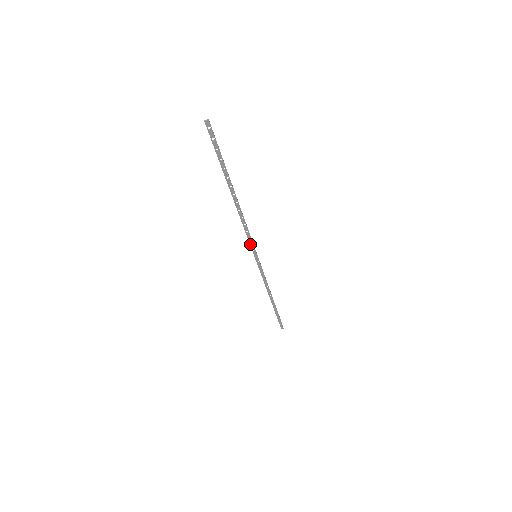
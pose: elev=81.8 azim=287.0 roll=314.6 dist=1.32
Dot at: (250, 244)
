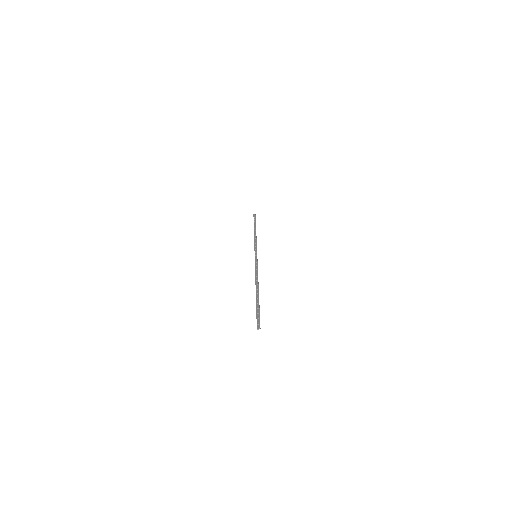
Dot at: (255, 263)
